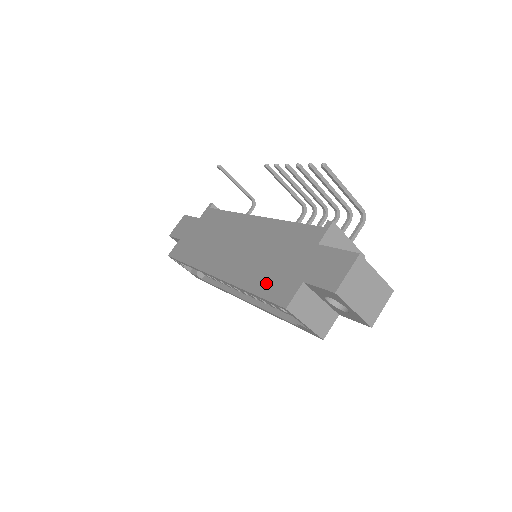
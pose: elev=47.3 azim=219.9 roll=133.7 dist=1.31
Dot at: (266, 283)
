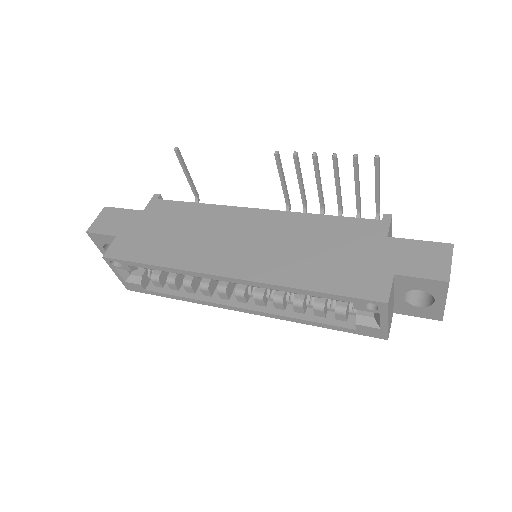
Dot at: (335, 279)
